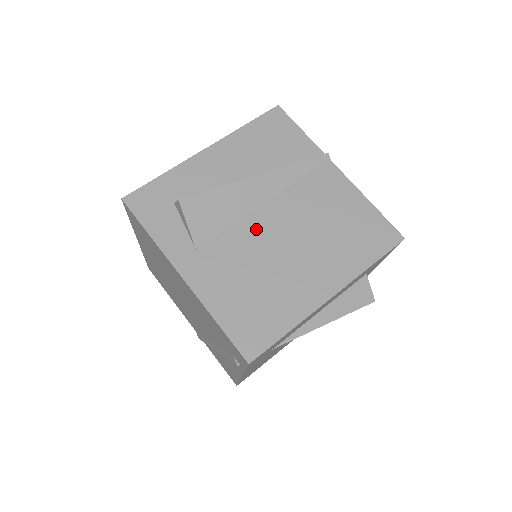
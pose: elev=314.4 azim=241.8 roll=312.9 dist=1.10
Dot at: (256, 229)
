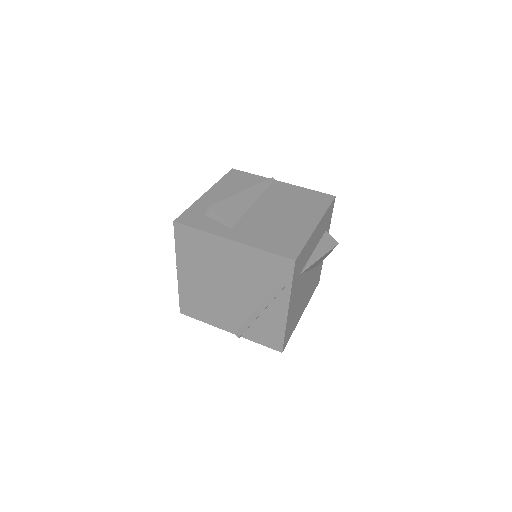
Dot at: (258, 213)
